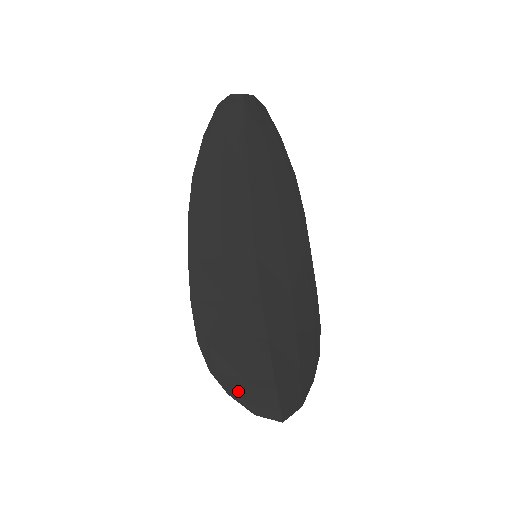
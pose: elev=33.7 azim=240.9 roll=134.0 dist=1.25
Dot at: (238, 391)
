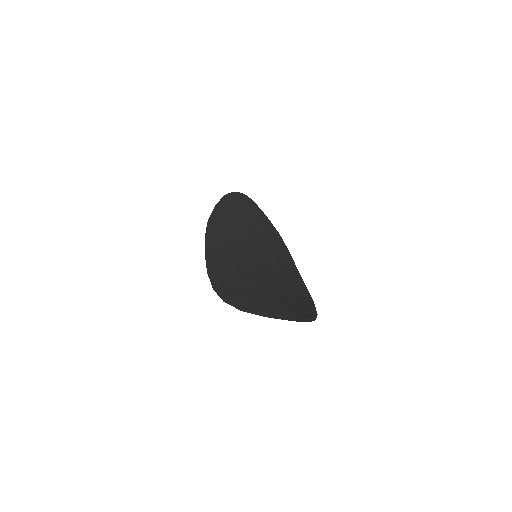
Dot at: (250, 307)
